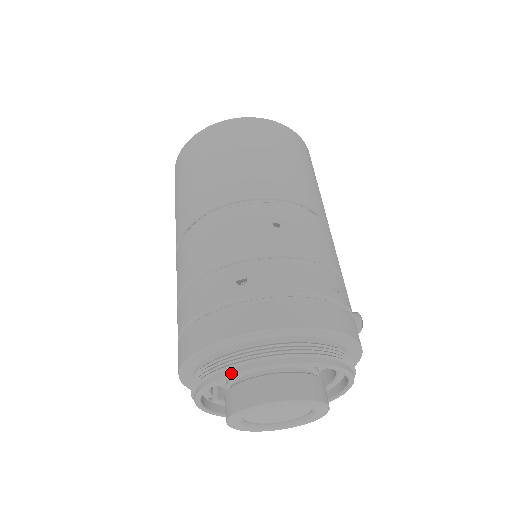
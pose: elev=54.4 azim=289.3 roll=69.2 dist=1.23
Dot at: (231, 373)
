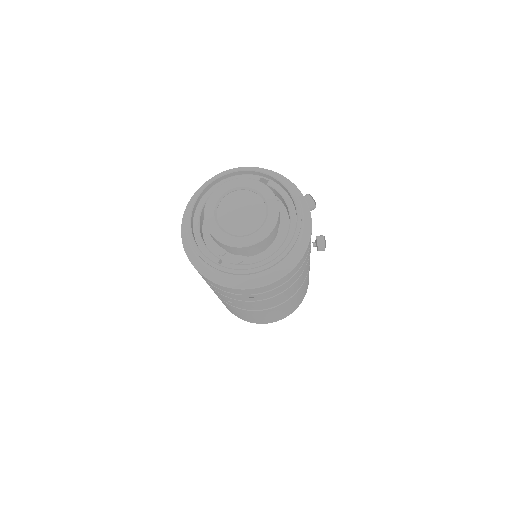
Dot at: (188, 209)
